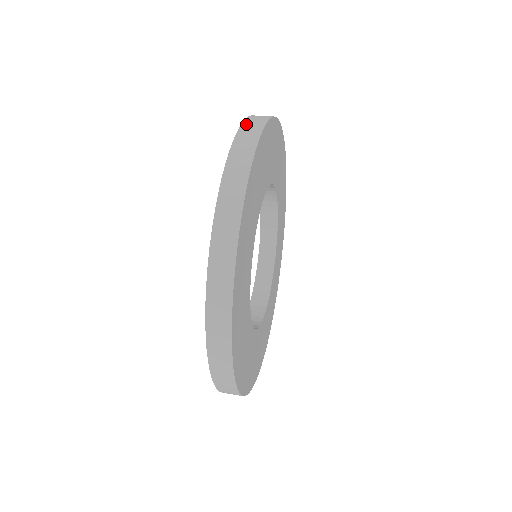
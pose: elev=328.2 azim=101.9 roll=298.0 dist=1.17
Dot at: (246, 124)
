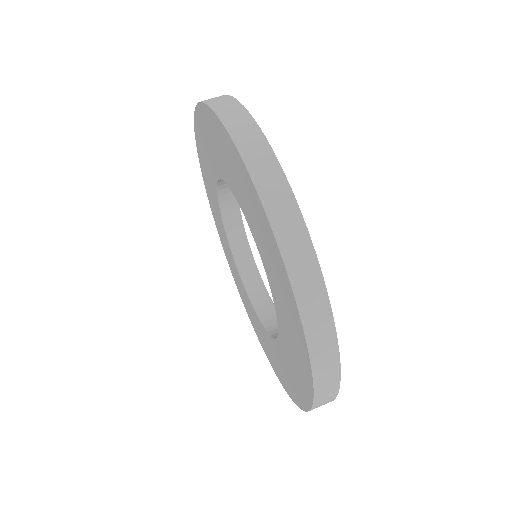
Dot at: (283, 239)
